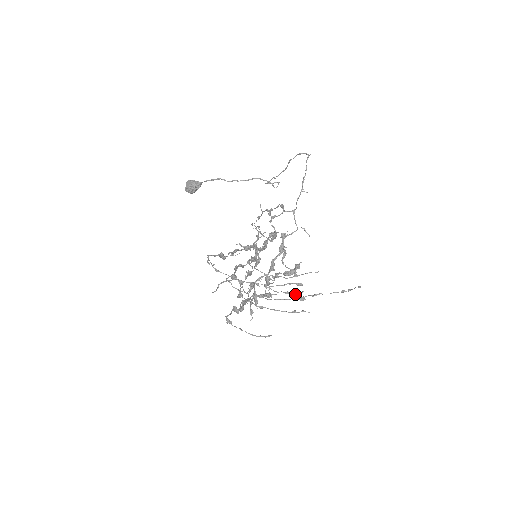
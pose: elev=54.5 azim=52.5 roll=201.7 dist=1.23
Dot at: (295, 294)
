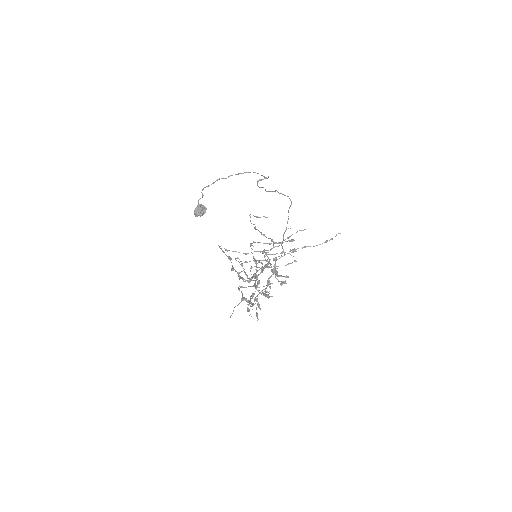
Dot at: occluded
